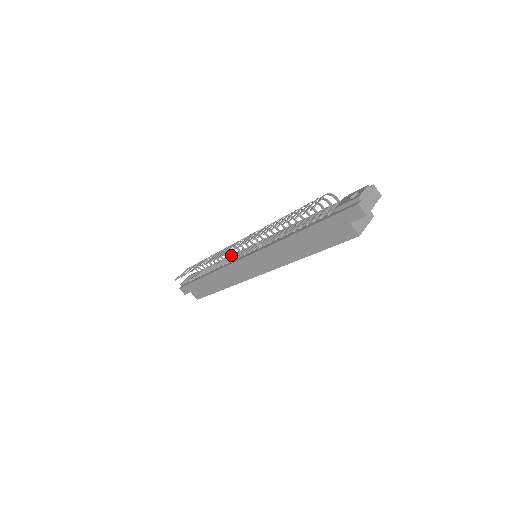
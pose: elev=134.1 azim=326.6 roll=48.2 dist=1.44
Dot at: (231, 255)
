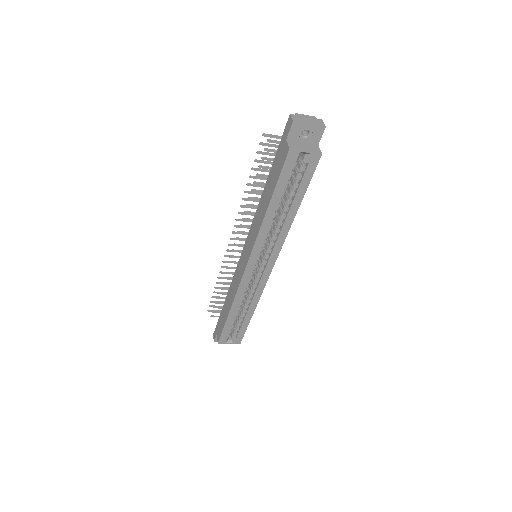
Dot at: occluded
